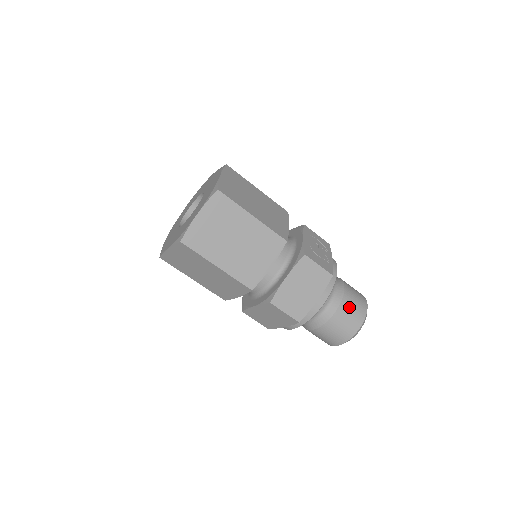
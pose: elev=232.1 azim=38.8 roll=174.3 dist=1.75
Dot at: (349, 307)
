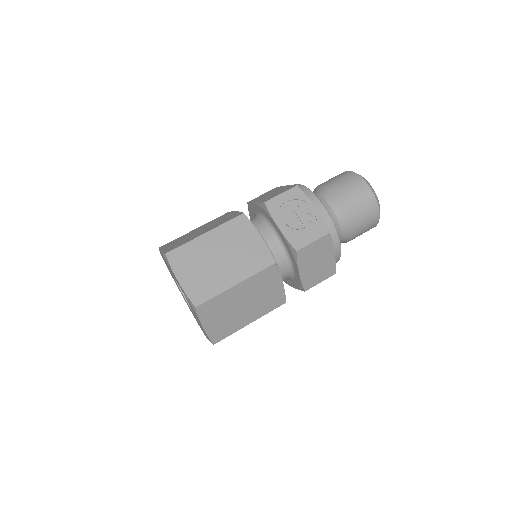
Dot at: (359, 214)
